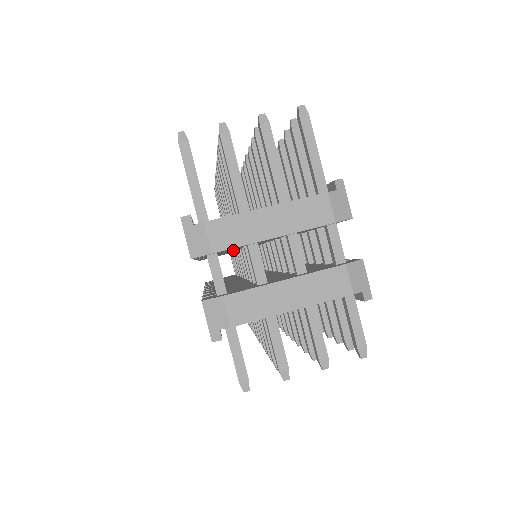
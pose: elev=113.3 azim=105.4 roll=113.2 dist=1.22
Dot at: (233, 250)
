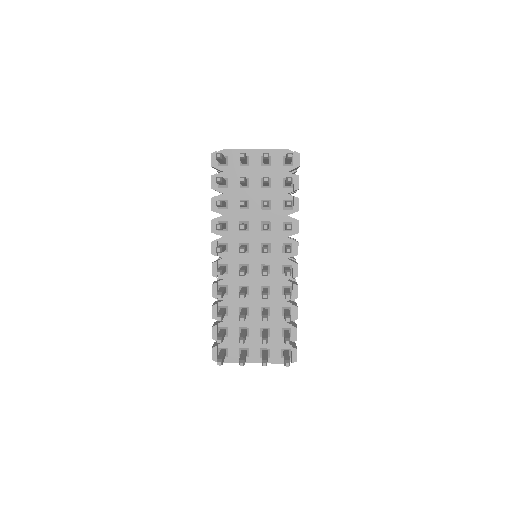
Dot at: occluded
